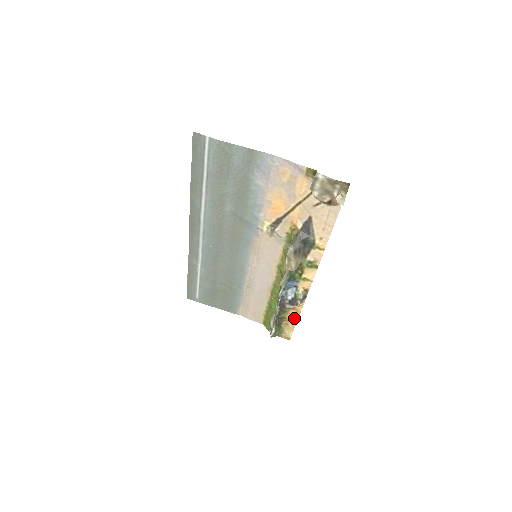
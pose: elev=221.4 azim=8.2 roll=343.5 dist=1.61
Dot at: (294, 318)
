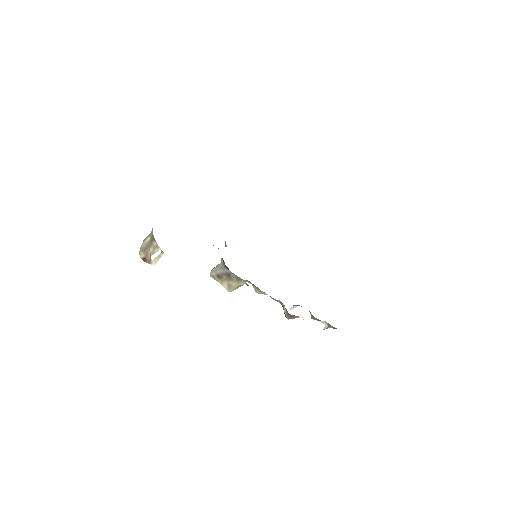
Dot at: occluded
